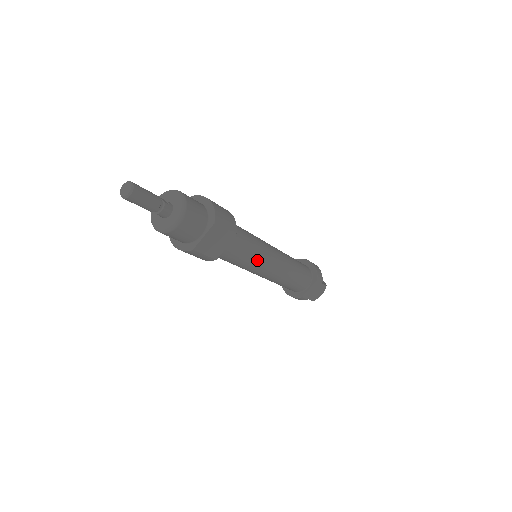
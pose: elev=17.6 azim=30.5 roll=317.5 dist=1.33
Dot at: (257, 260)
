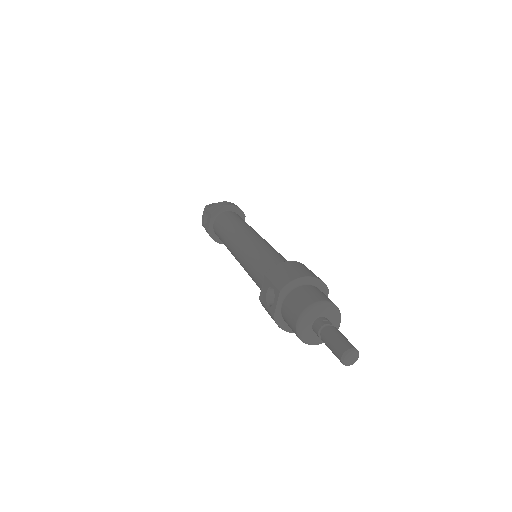
Dot at: occluded
